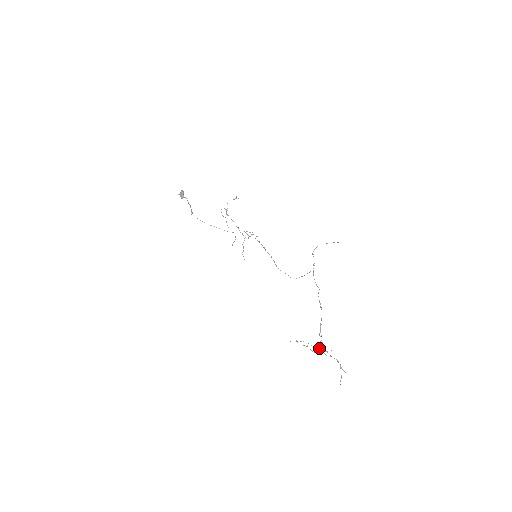
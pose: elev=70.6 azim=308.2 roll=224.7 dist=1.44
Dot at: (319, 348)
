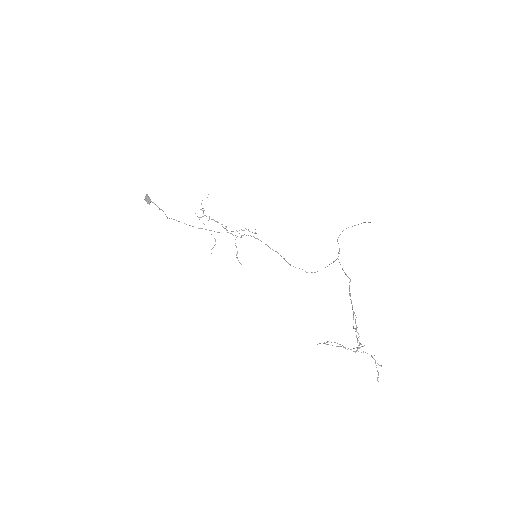
Dot at: occluded
